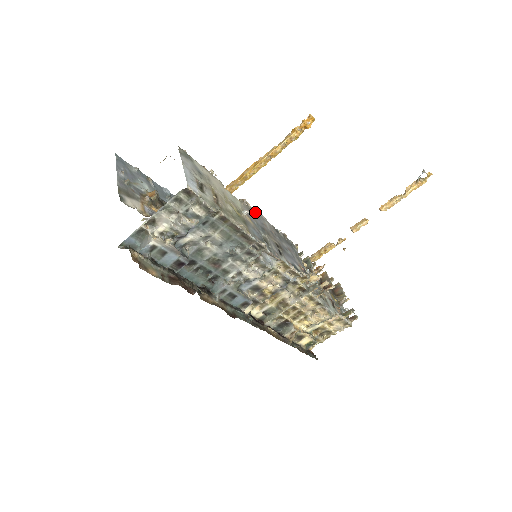
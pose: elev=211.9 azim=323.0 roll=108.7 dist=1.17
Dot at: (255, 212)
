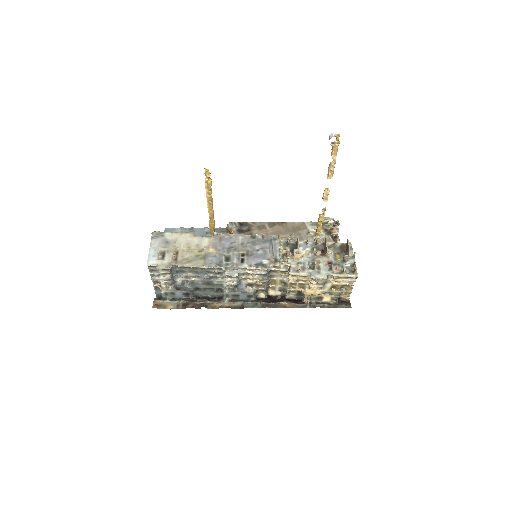
Dot at: (228, 235)
